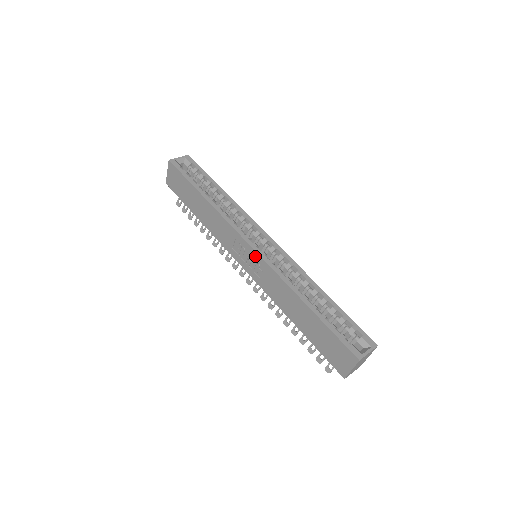
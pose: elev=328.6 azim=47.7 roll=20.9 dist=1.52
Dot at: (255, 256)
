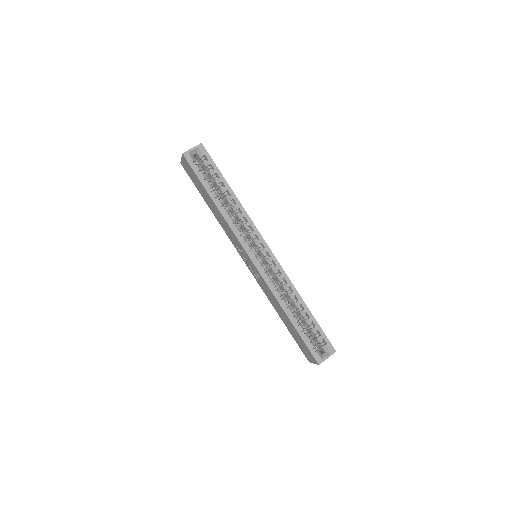
Dot at: (254, 266)
